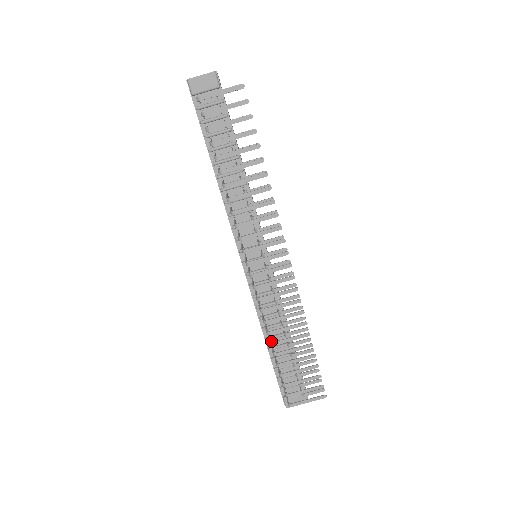
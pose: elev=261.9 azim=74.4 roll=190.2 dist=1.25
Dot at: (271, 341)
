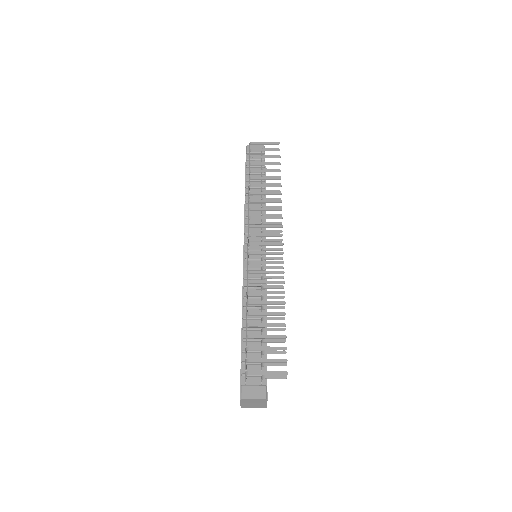
Dot at: (247, 322)
